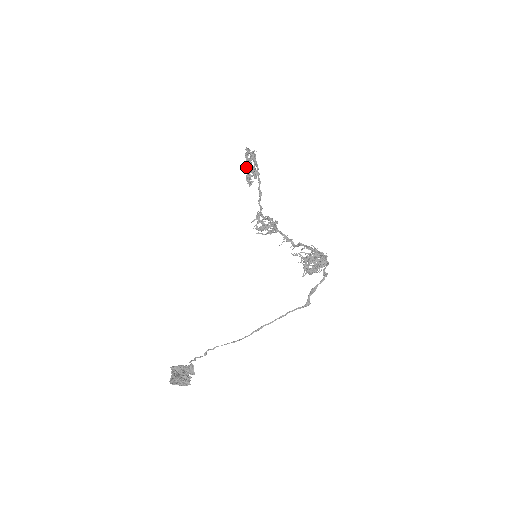
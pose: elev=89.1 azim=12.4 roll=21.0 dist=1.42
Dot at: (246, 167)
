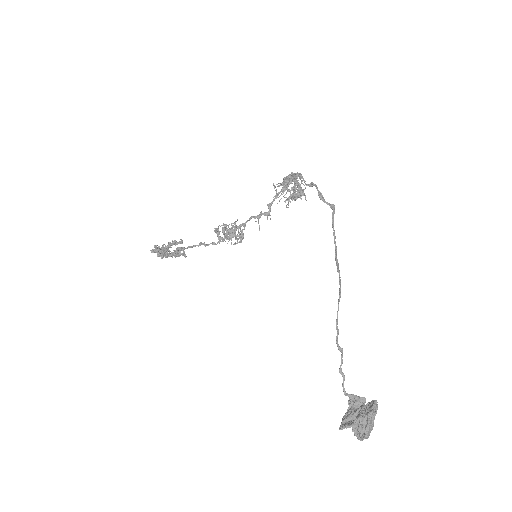
Dot at: (166, 247)
